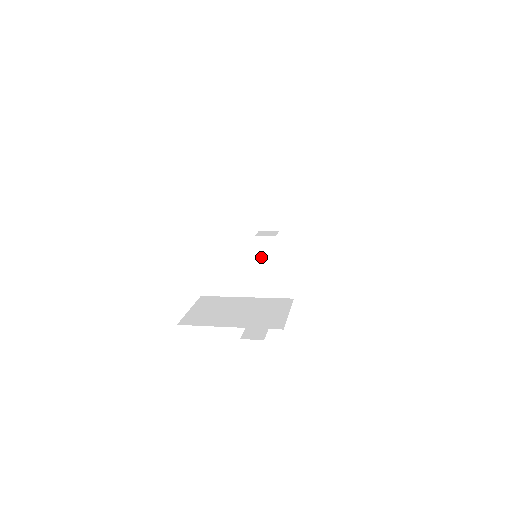
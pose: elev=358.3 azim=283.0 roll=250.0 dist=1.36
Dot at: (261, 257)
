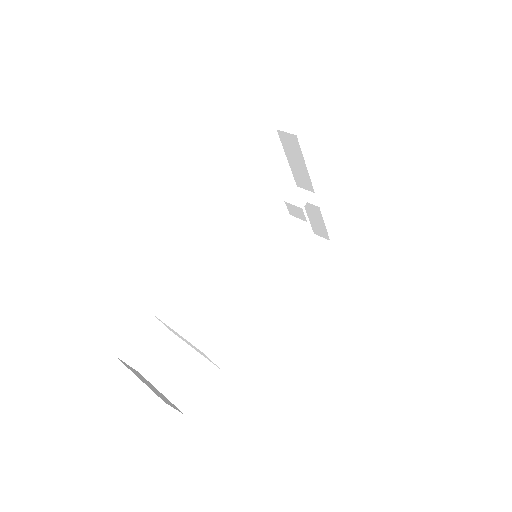
Dot at: occluded
